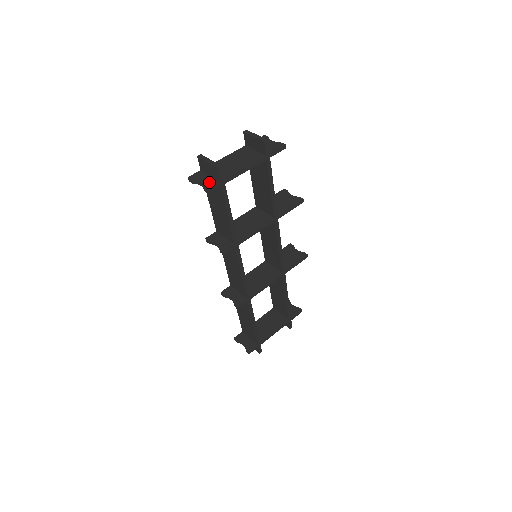
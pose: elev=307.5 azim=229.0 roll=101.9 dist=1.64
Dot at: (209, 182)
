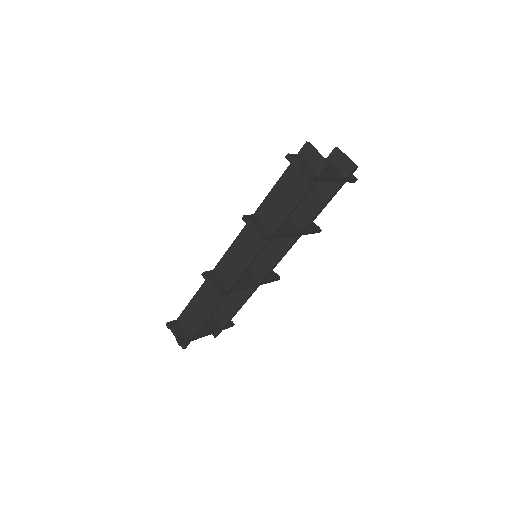
Dot at: (309, 171)
